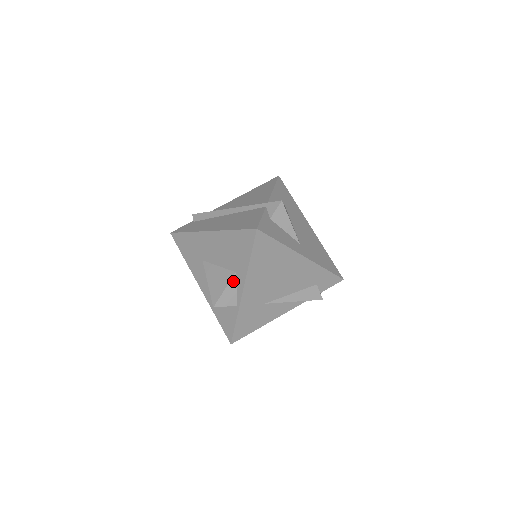
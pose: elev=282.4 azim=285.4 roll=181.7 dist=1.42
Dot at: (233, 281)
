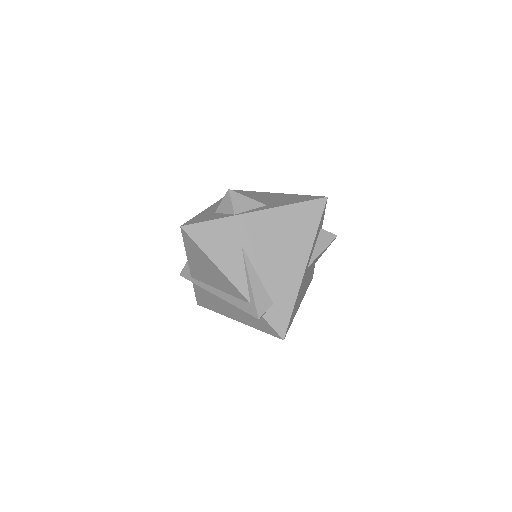
Dot at: (258, 204)
